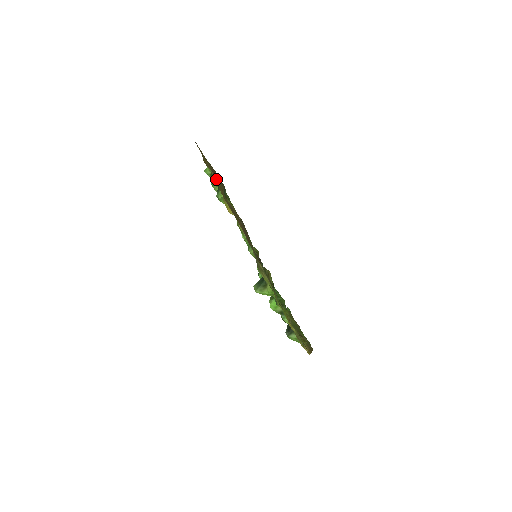
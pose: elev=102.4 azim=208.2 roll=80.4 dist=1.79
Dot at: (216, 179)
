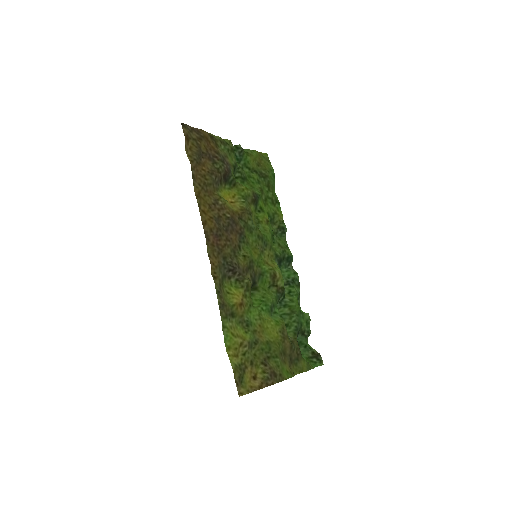
Dot at: (208, 167)
